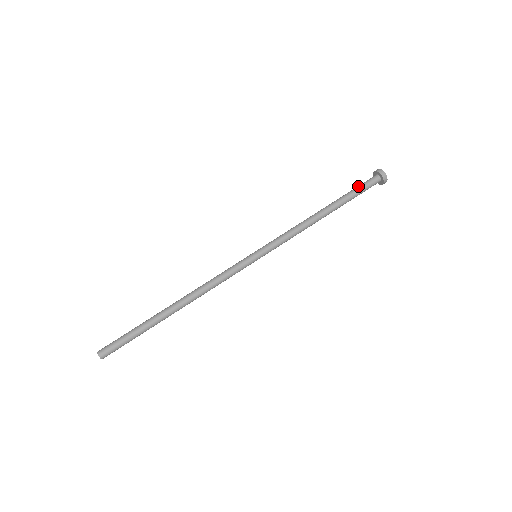
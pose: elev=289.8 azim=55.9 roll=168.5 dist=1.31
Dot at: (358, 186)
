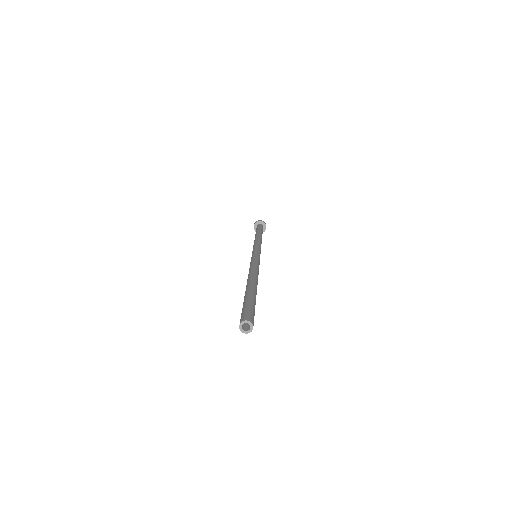
Dot at: (257, 228)
